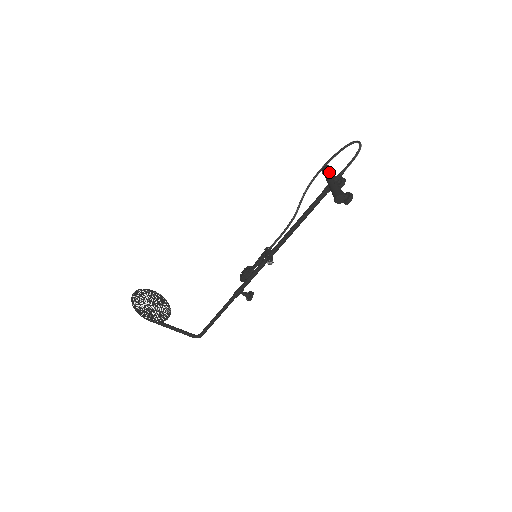
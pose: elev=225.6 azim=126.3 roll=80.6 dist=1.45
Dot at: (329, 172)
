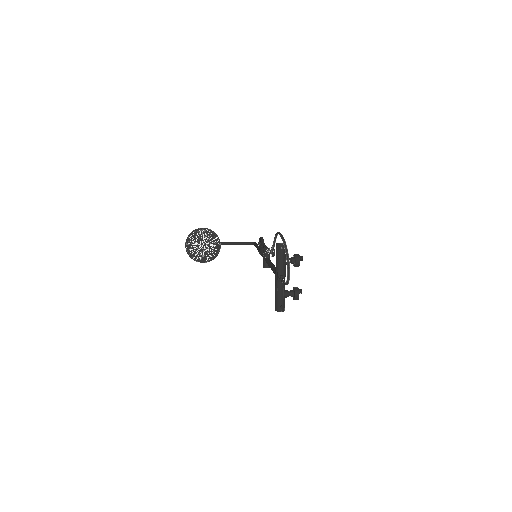
Dot at: (277, 262)
